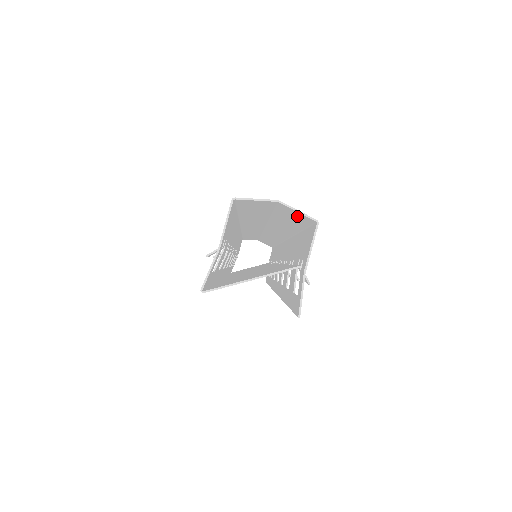
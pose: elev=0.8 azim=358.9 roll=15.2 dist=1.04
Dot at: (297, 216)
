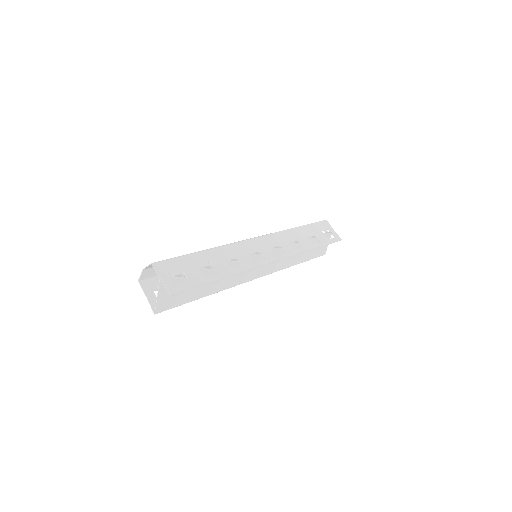
Dot at: occluded
